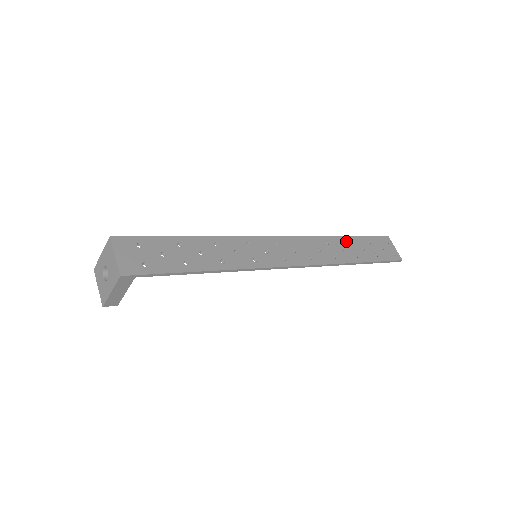
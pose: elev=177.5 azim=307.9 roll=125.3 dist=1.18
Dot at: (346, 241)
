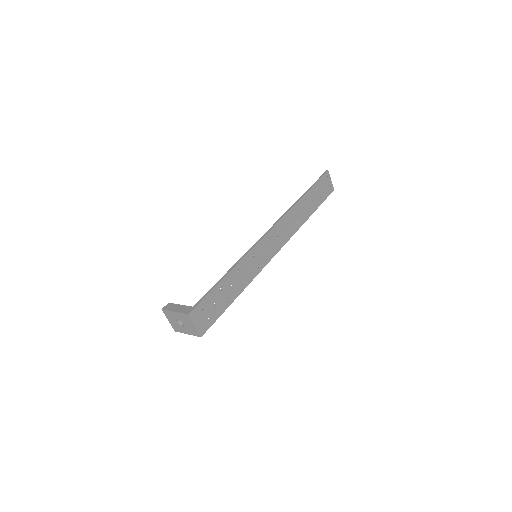
Dot at: (304, 200)
